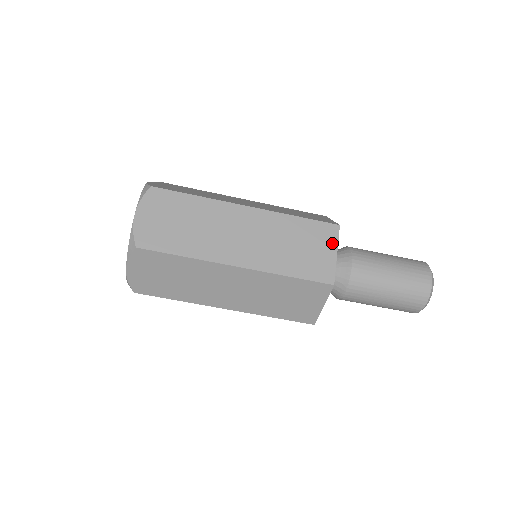
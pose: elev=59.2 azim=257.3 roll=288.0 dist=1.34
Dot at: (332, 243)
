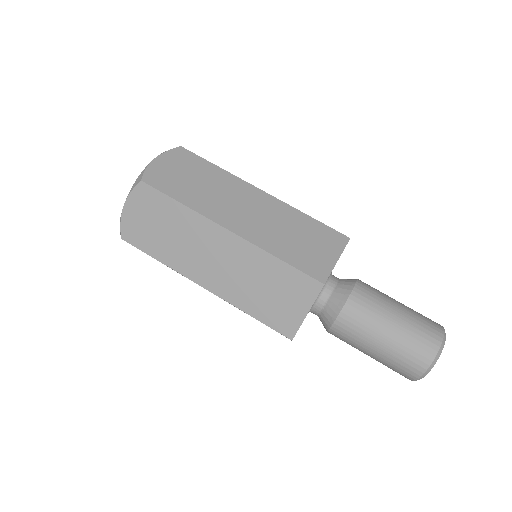
Dot at: (336, 249)
